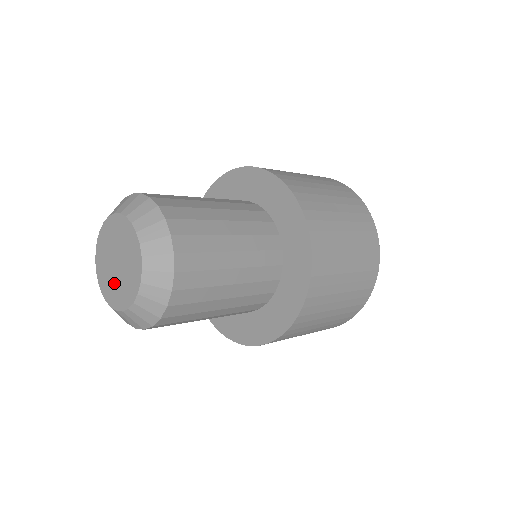
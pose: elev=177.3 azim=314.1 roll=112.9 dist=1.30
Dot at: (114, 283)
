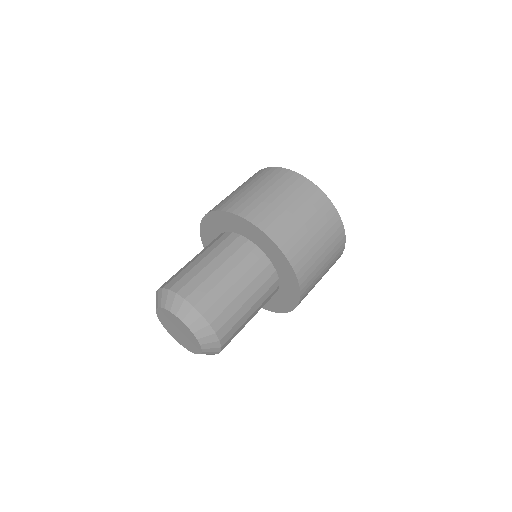
Dot at: (178, 337)
